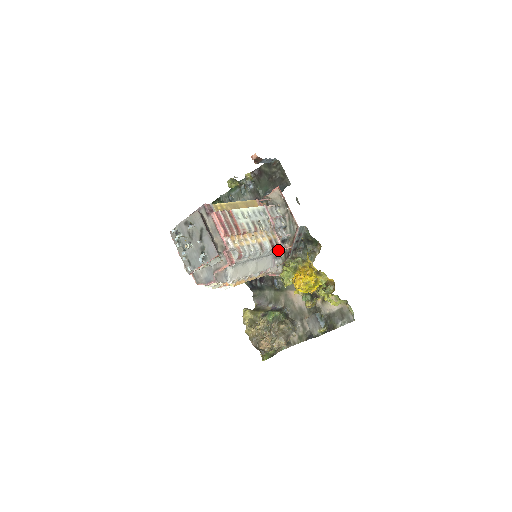
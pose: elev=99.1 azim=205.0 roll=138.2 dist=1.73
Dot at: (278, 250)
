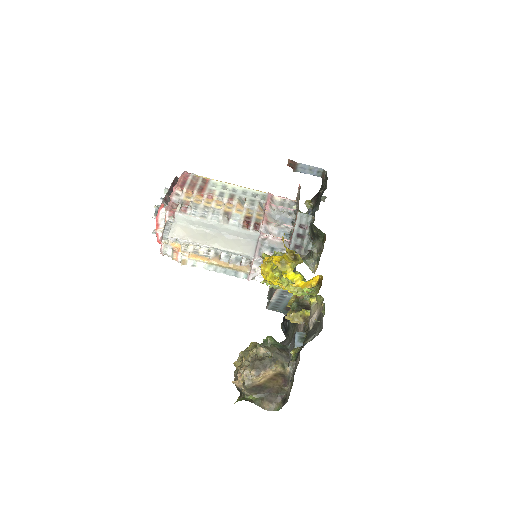
Dot at: (260, 232)
